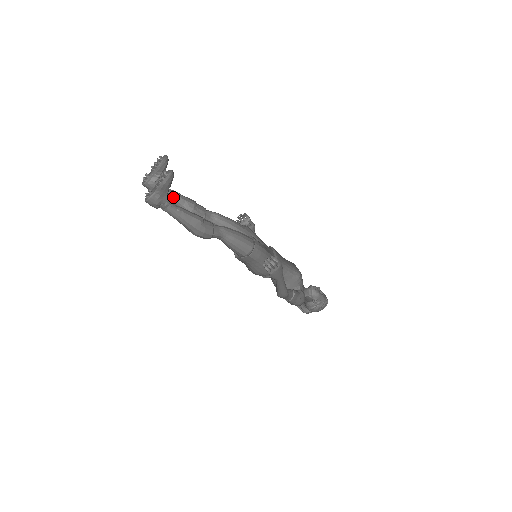
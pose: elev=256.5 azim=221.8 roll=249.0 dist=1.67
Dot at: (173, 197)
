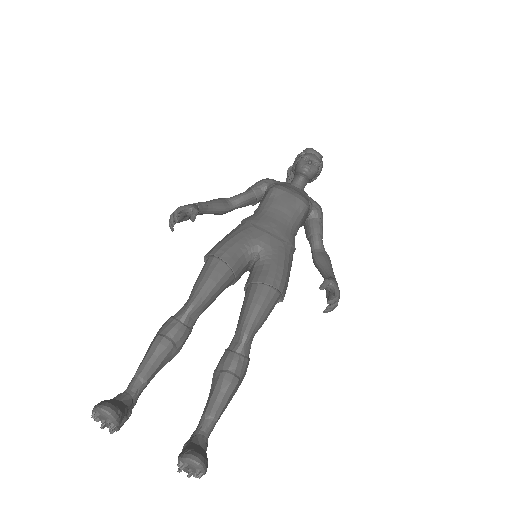
Dot at: occluded
